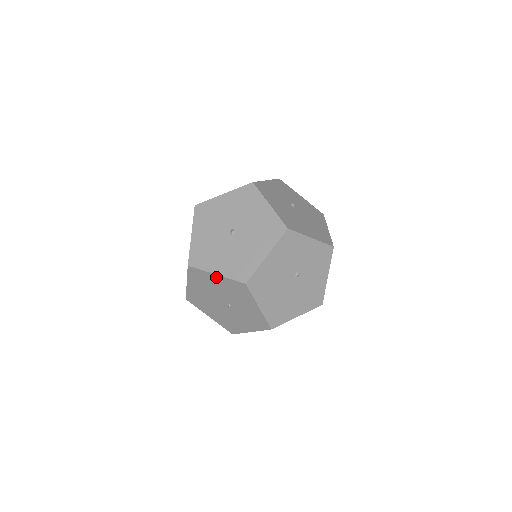
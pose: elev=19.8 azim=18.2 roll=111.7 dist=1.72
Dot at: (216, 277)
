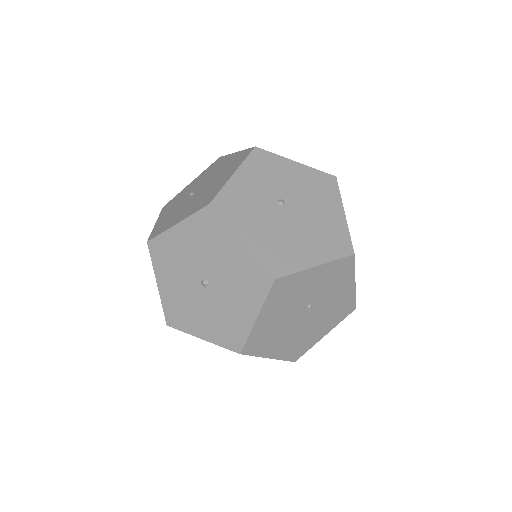
Dot at: (204, 339)
